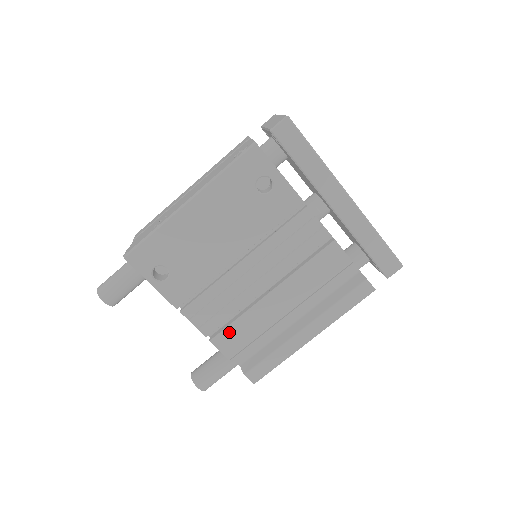
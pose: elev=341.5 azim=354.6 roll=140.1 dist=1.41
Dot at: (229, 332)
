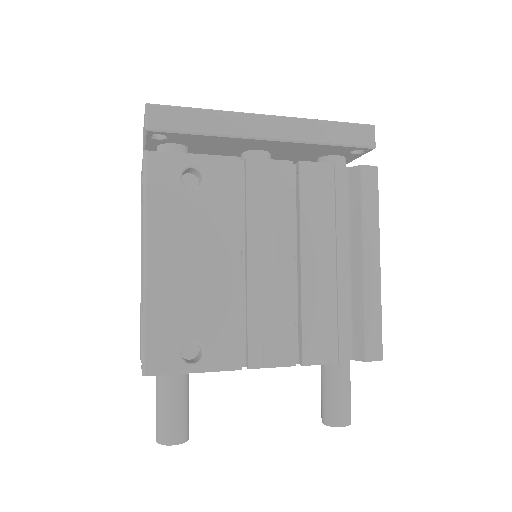
Dot at: (309, 338)
